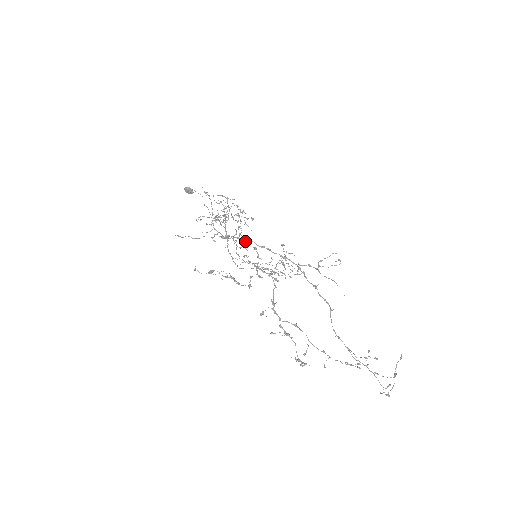
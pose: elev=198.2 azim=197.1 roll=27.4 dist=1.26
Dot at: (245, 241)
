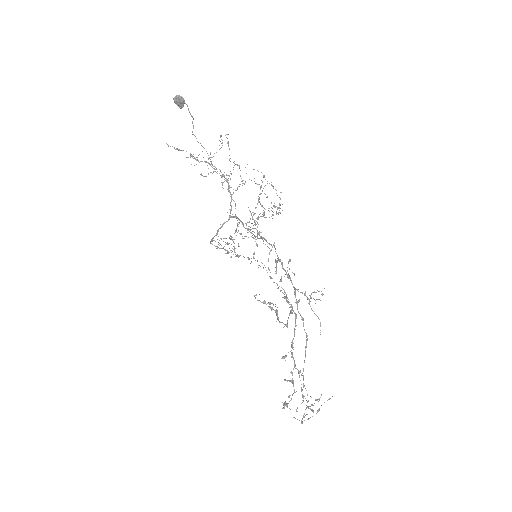
Dot at: occluded
